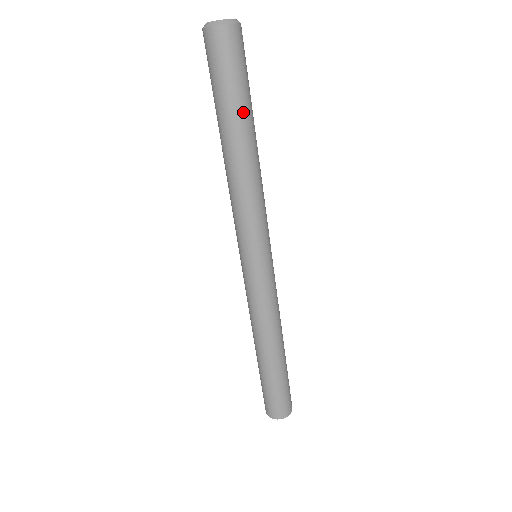
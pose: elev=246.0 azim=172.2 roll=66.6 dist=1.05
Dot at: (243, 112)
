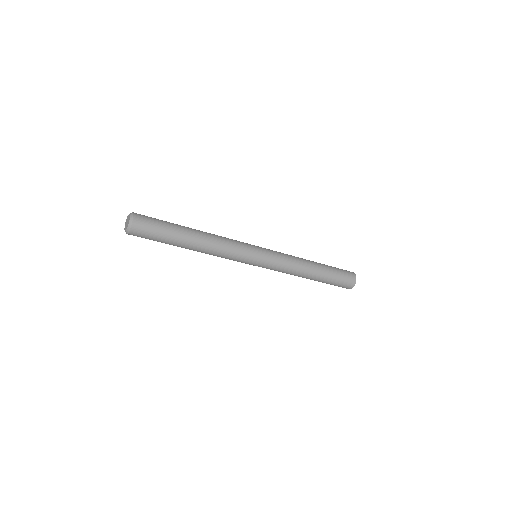
Dot at: (177, 237)
